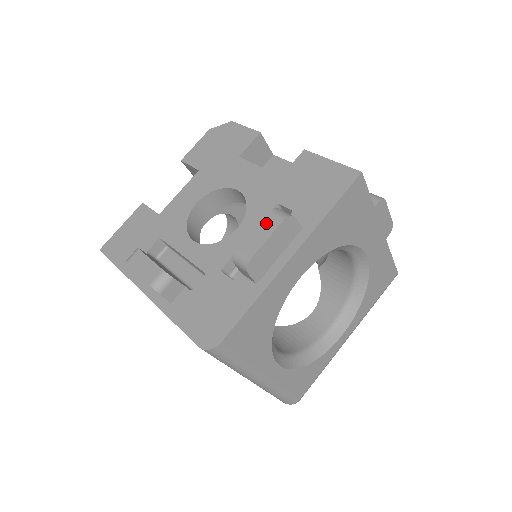
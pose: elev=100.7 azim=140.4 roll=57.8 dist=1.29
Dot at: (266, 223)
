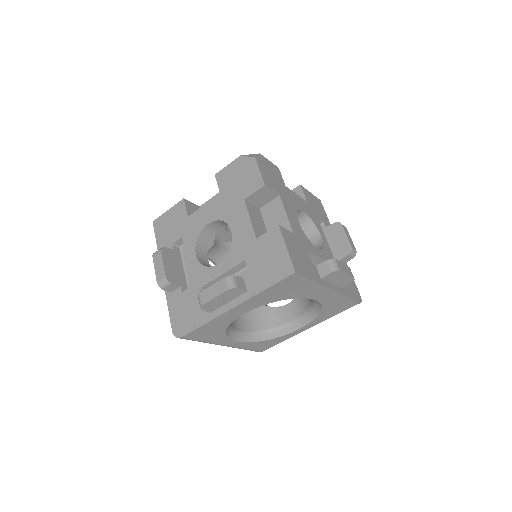
Dot at: (219, 285)
